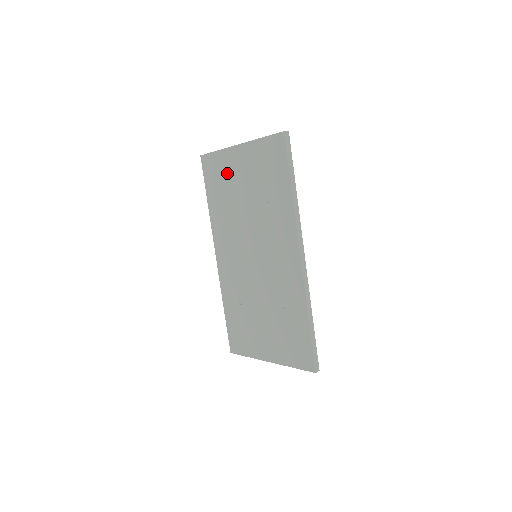
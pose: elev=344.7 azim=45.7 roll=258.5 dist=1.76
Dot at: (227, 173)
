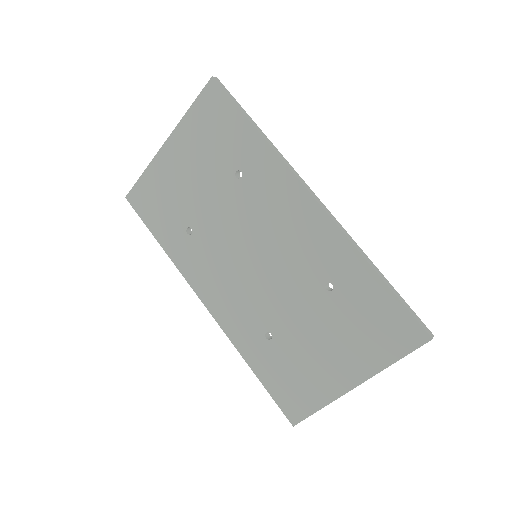
Dot at: (167, 187)
